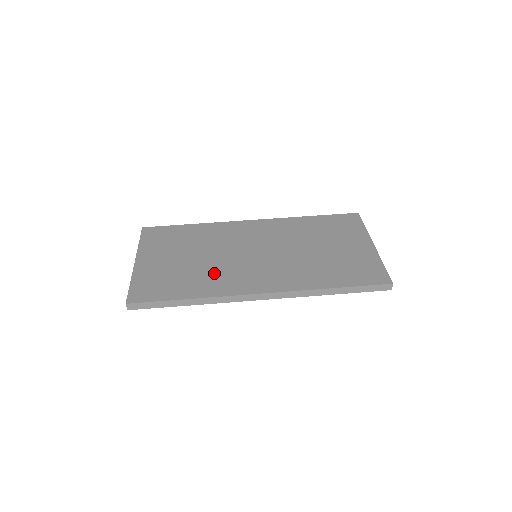
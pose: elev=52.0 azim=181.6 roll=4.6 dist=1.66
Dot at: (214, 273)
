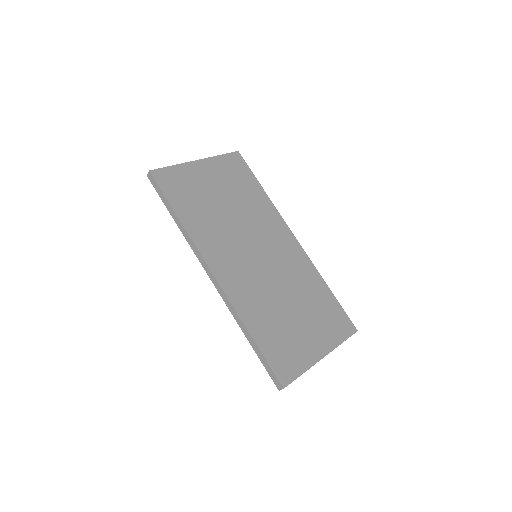
Dot at: (217, 227)
